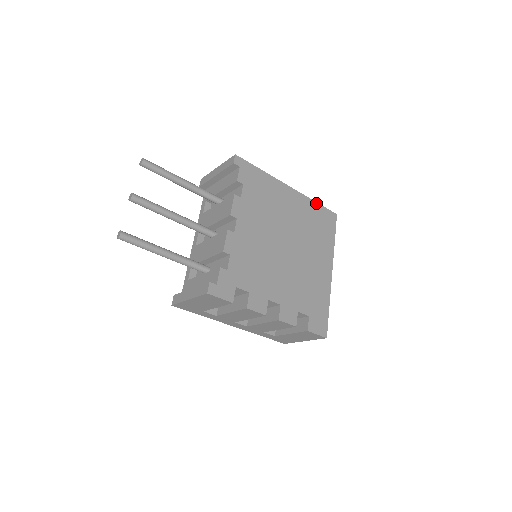
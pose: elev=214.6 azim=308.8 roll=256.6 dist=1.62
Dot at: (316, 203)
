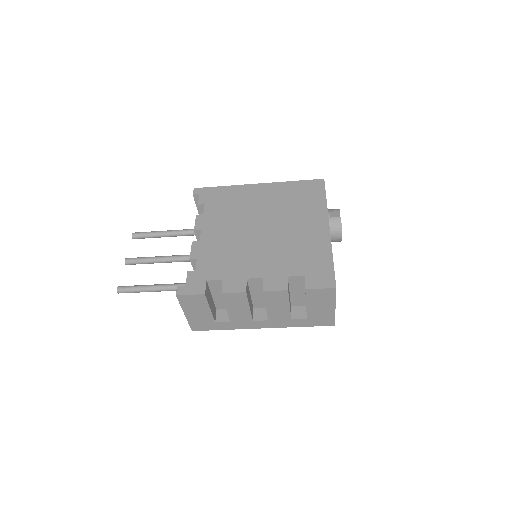
Dot at: (293, 182)
